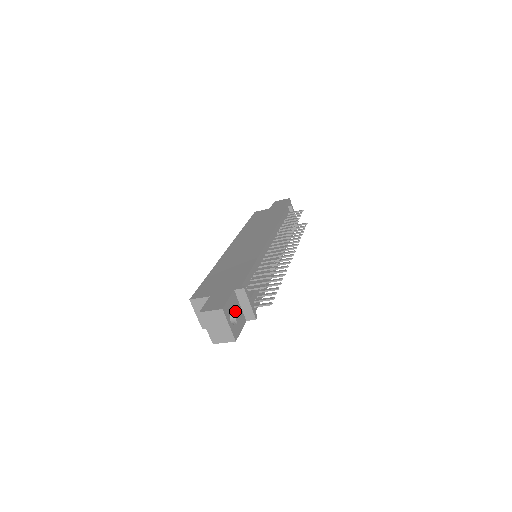
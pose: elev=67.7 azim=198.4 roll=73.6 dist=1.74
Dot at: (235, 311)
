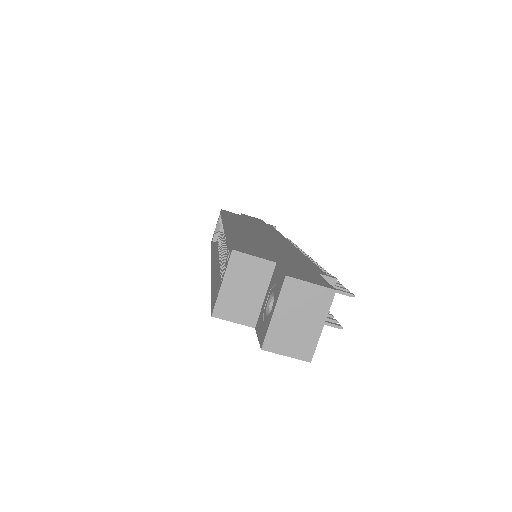
Dot at: occluded
